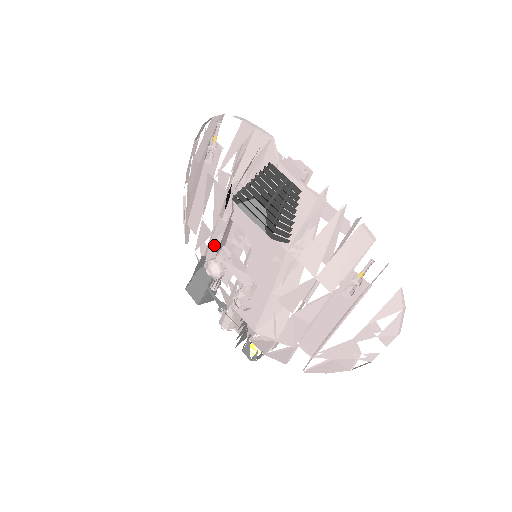
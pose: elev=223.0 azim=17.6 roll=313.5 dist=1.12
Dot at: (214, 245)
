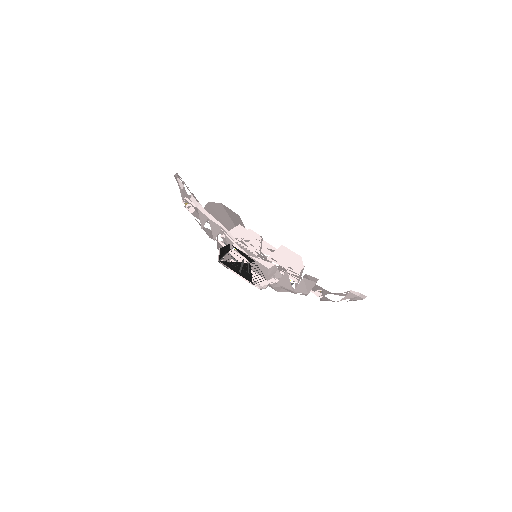
Dot at: occluded
